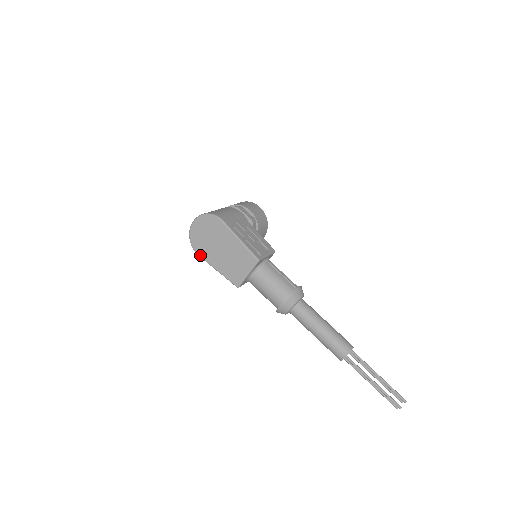
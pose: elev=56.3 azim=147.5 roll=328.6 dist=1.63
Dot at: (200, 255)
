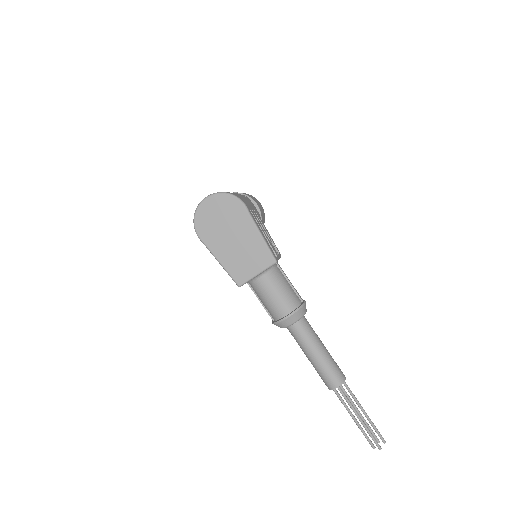
Dot at: (202, 238)
